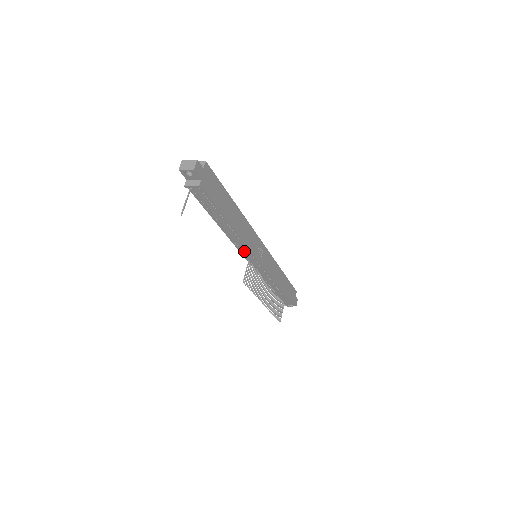
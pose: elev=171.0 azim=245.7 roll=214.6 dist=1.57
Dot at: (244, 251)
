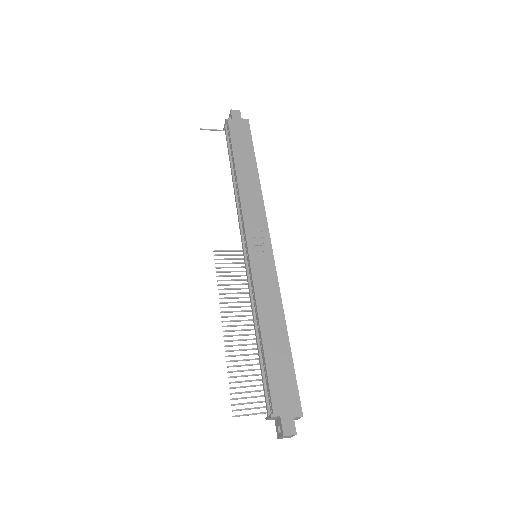
Dot at: (240, 223)
